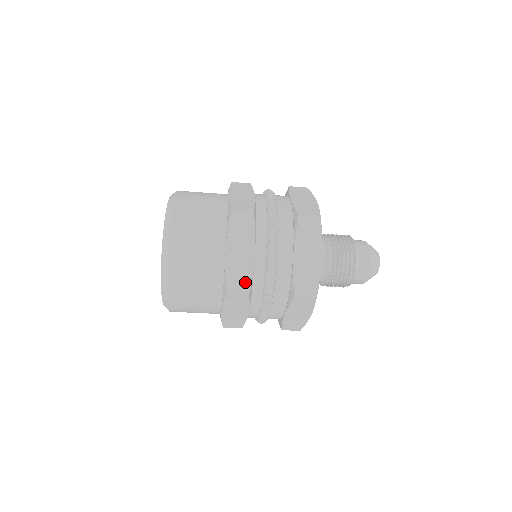
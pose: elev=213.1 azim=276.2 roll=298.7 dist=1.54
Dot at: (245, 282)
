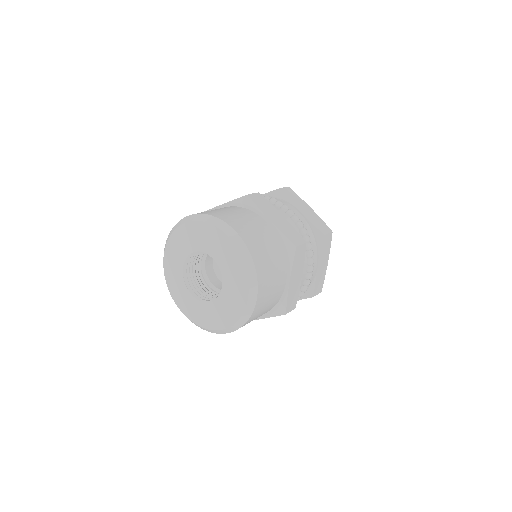
Dot at: occluded
